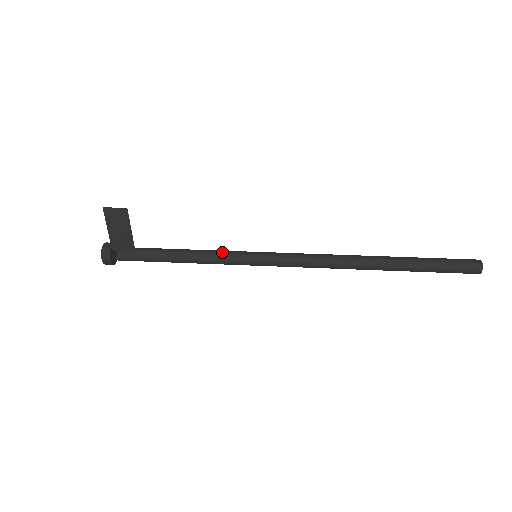
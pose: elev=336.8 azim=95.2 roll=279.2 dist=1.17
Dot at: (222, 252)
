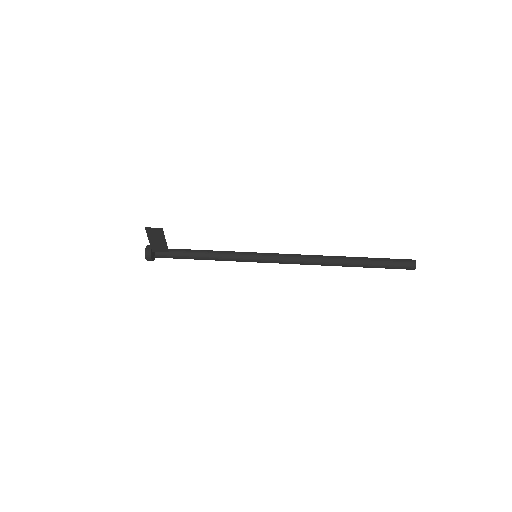
Dot at: (232, 253)
